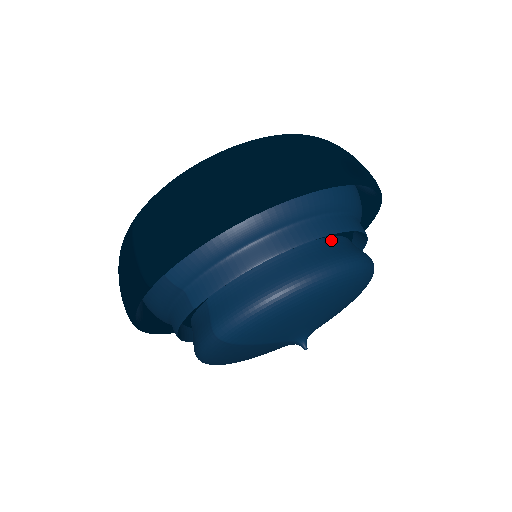
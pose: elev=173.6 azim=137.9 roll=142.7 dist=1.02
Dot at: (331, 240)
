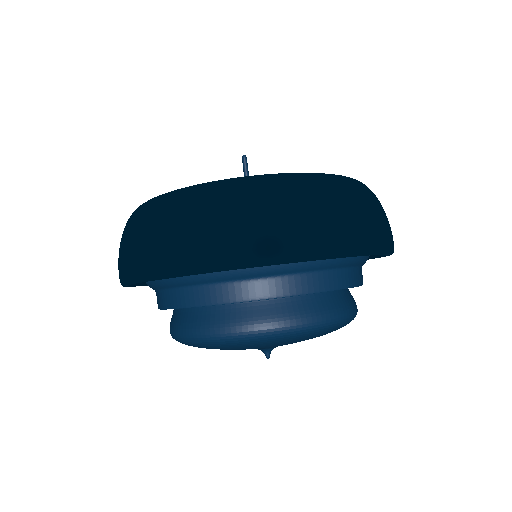
Dot at: occluded
